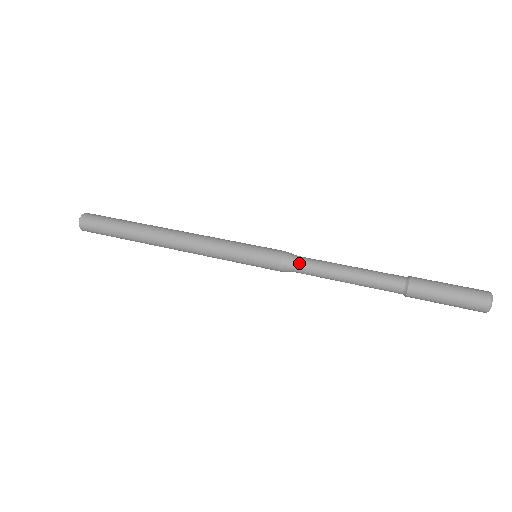
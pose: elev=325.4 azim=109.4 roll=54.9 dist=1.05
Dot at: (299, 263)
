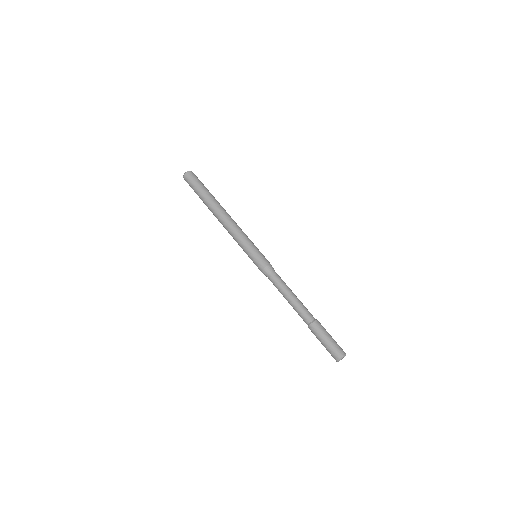
Dot at: (271, 276)
